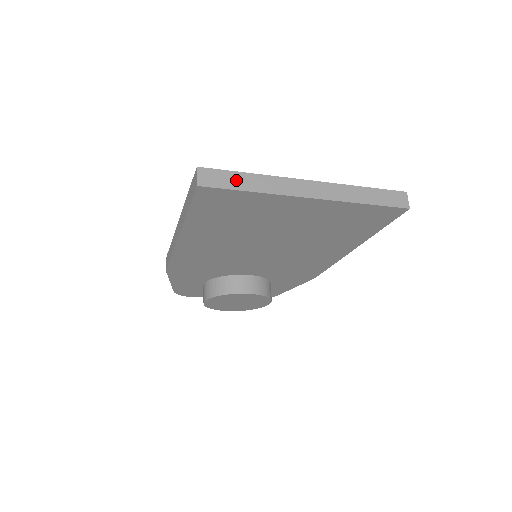
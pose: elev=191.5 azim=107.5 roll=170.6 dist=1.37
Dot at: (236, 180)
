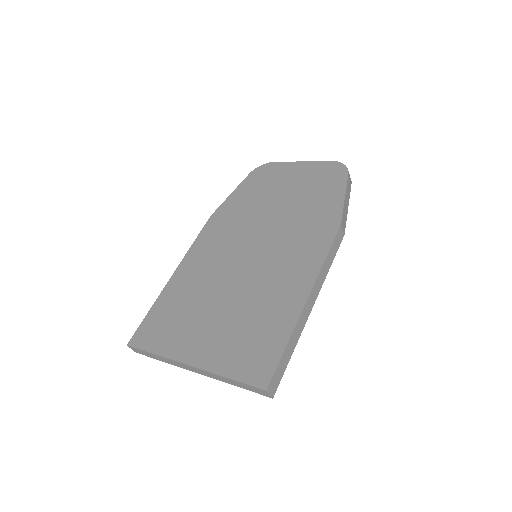
Dot at: (149, 355)
